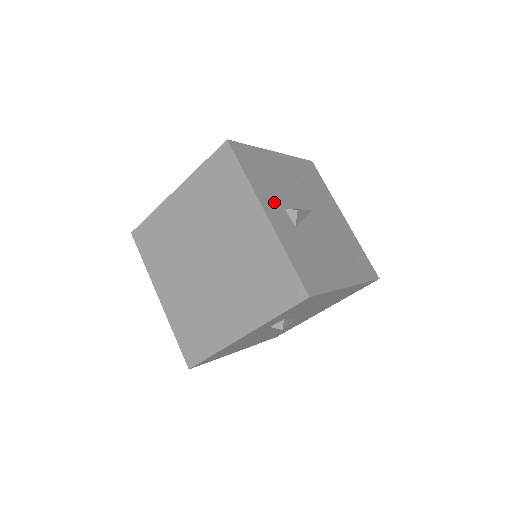
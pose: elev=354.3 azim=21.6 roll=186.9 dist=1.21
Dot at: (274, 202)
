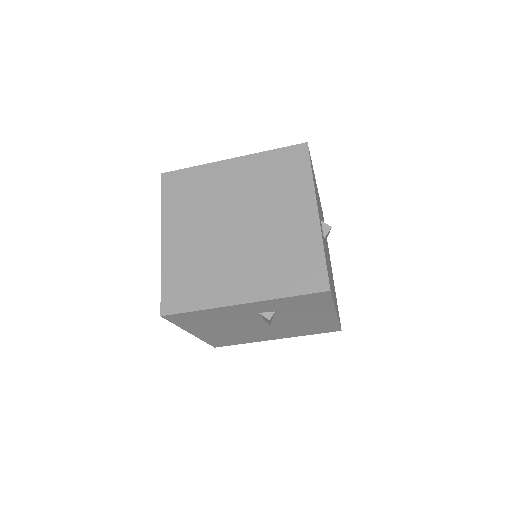
Dot at: occluded
